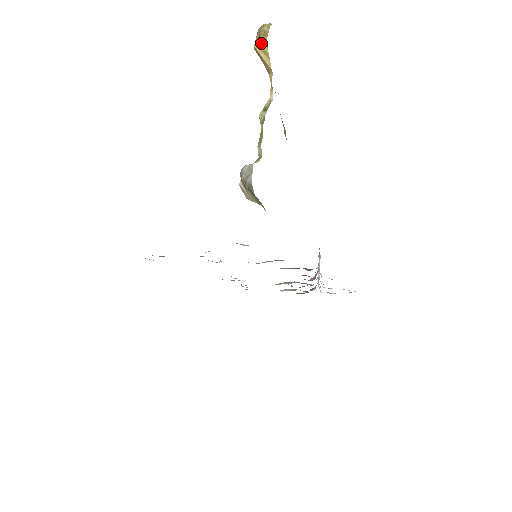
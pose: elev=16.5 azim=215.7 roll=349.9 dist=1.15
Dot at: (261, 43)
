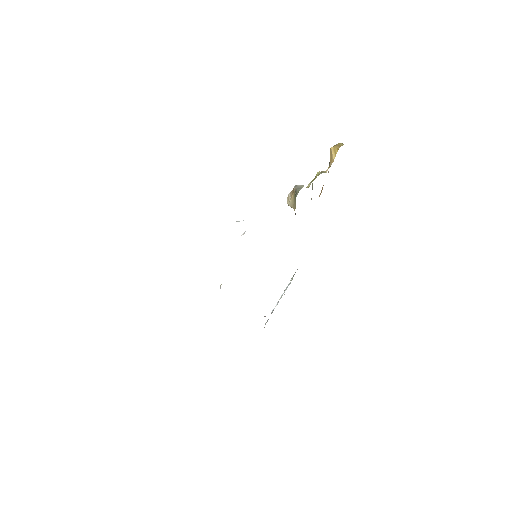
Dot at: (336, 148)
